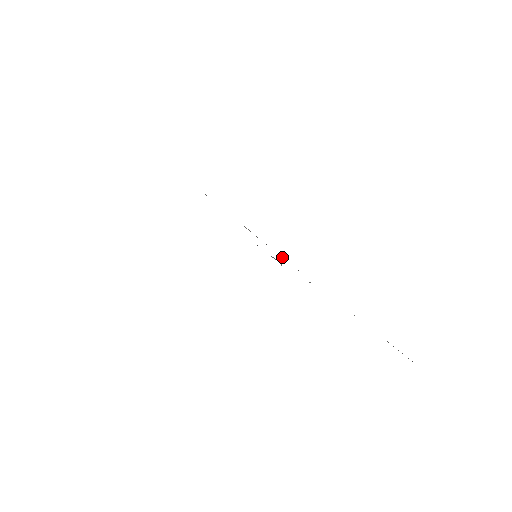
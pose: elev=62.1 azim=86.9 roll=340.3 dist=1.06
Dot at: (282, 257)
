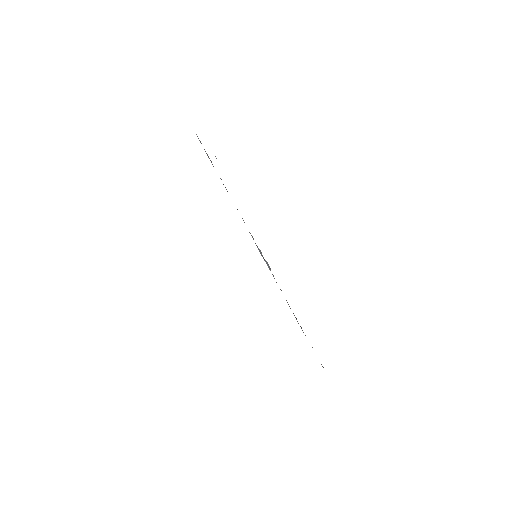
Dot at: occluded
